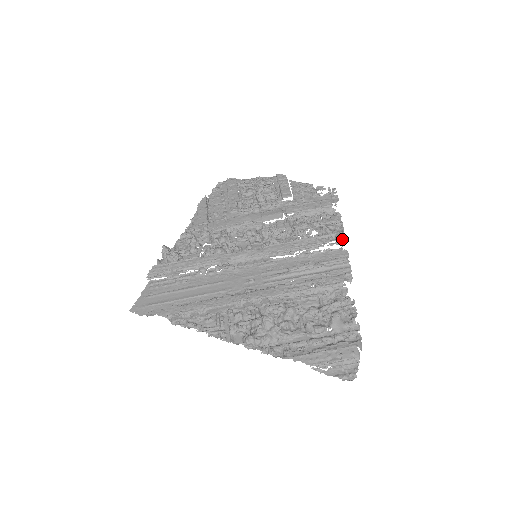
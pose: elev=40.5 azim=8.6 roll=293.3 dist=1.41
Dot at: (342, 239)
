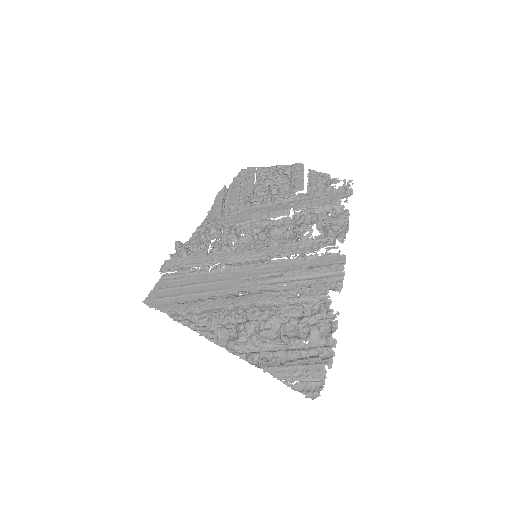
Dot at: (343, 242)
